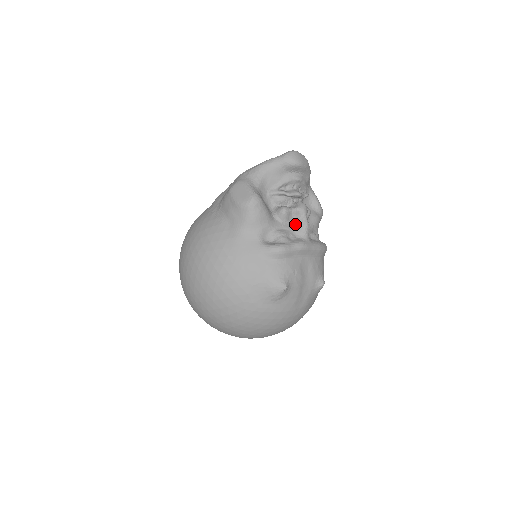
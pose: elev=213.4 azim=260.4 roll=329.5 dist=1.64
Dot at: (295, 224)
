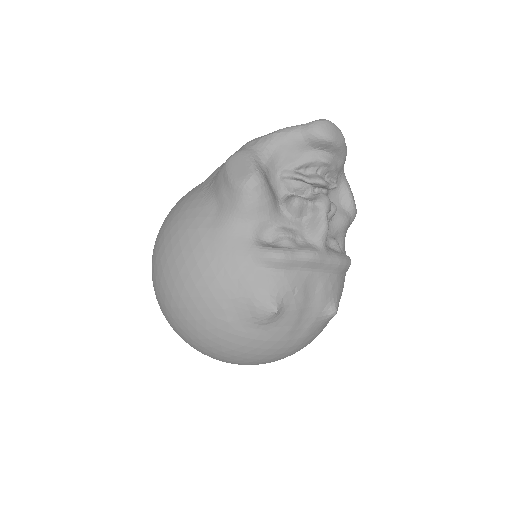
Dot at: (309, 223)
